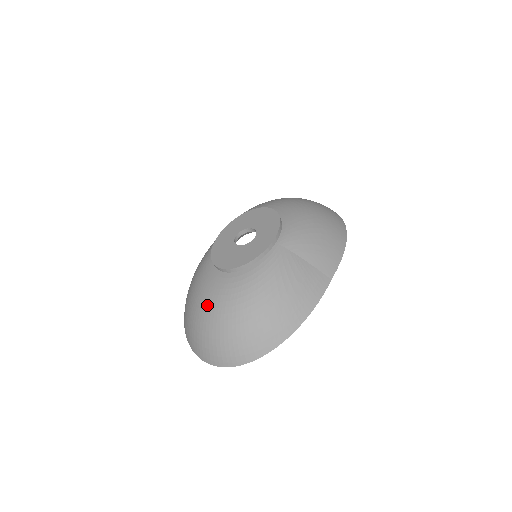
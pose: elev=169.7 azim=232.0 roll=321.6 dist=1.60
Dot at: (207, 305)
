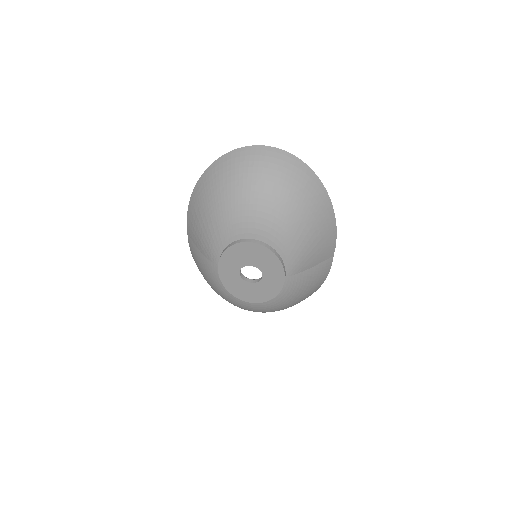
Dot at: occluded
